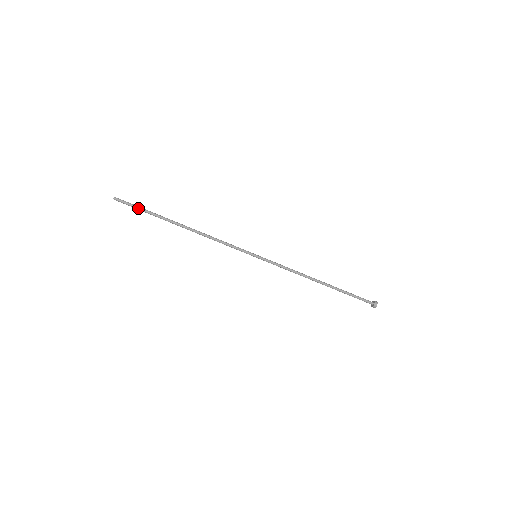
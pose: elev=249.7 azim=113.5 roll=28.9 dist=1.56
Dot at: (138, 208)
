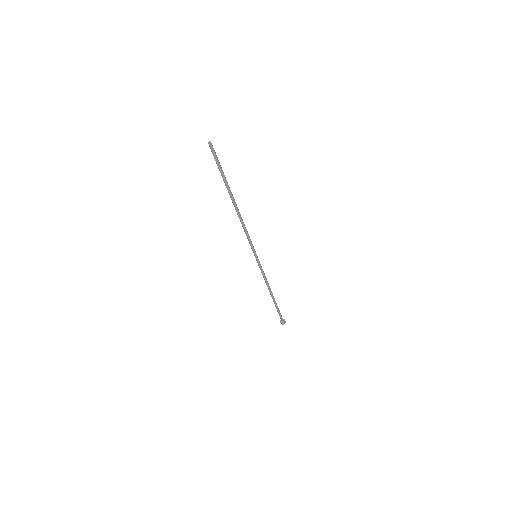
Dot at: (220, 166)
